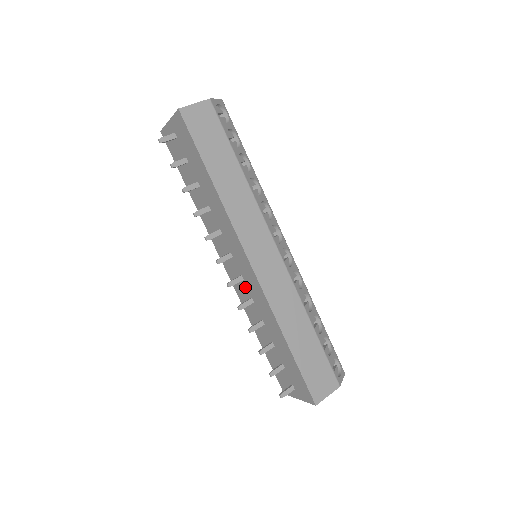
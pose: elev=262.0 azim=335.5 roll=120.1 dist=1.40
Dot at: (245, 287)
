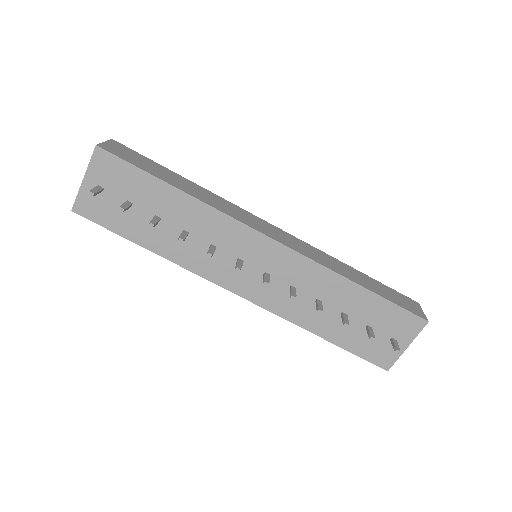
Dot at: (276, 283)
